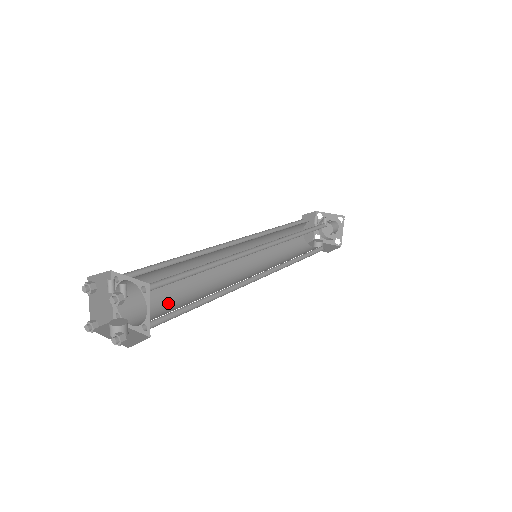
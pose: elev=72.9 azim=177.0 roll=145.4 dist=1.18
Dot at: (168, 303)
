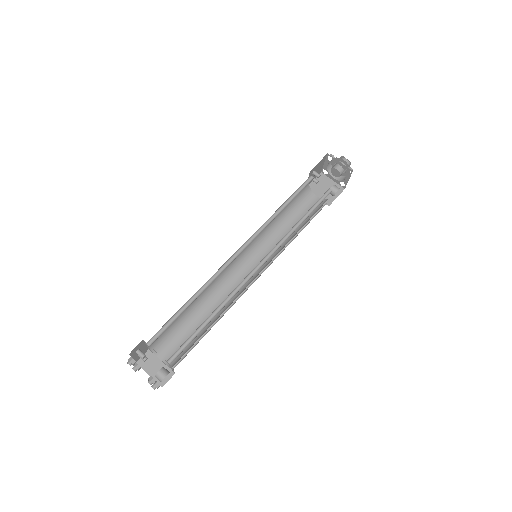
Dot at: occluded
